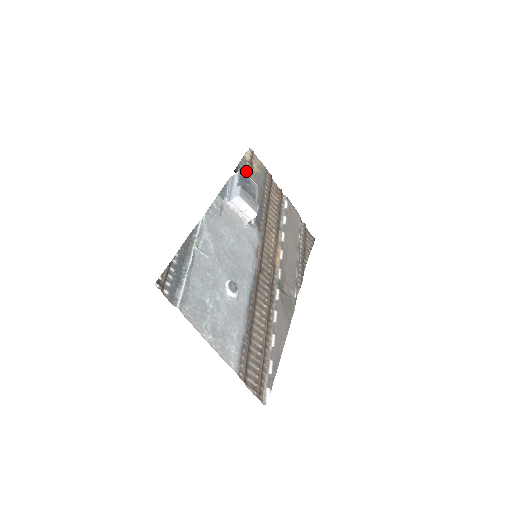
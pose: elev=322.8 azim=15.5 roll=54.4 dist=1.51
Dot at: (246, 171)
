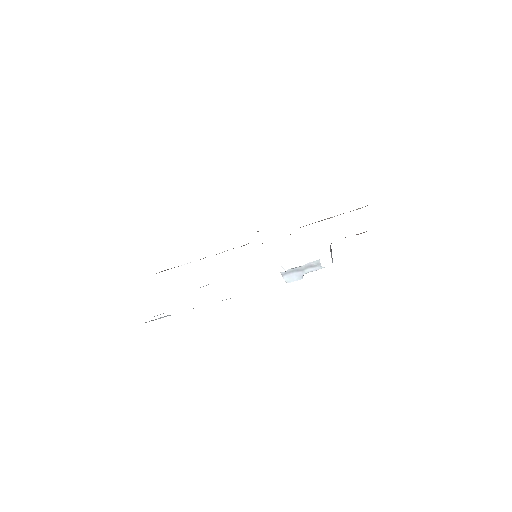
Dot at: occluded
